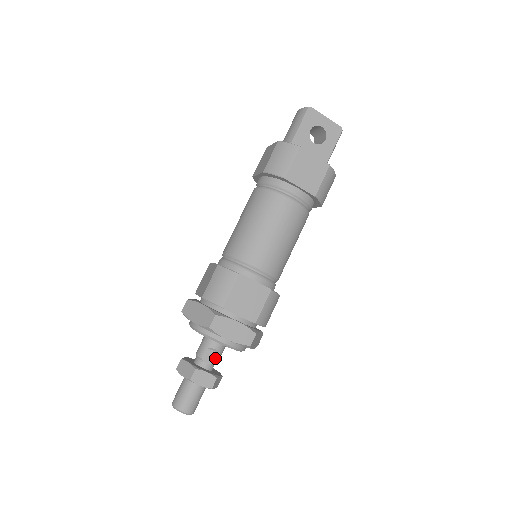
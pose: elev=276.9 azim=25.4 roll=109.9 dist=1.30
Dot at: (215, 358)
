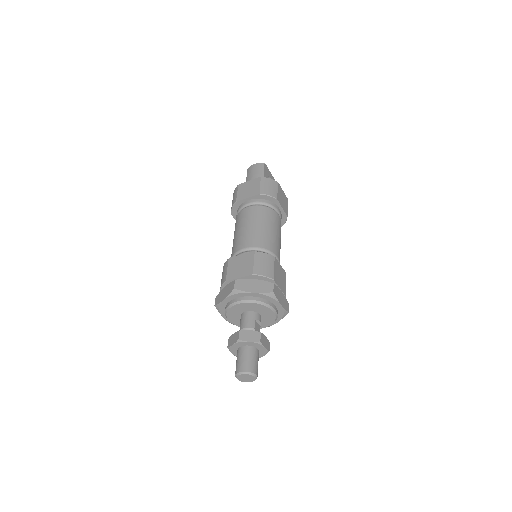
Dot at: (259, 329)
